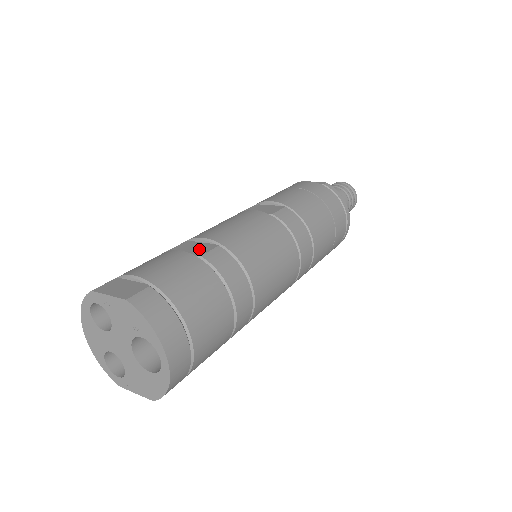
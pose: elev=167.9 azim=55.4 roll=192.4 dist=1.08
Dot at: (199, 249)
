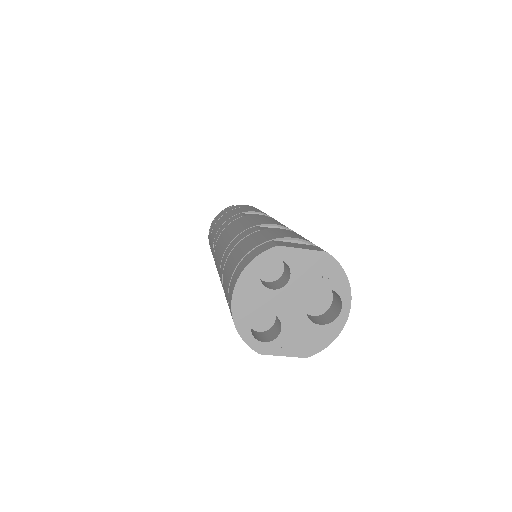
Dot at: occluded
